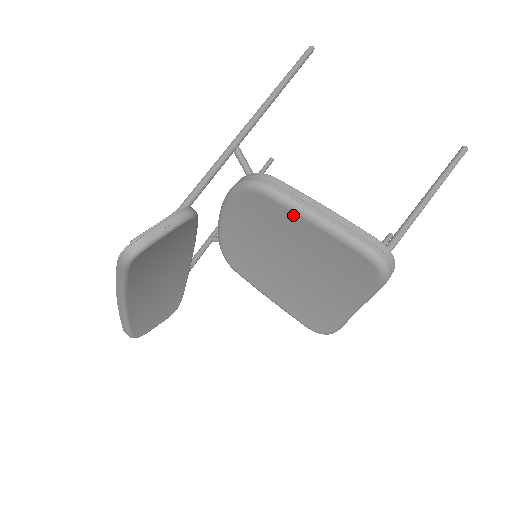
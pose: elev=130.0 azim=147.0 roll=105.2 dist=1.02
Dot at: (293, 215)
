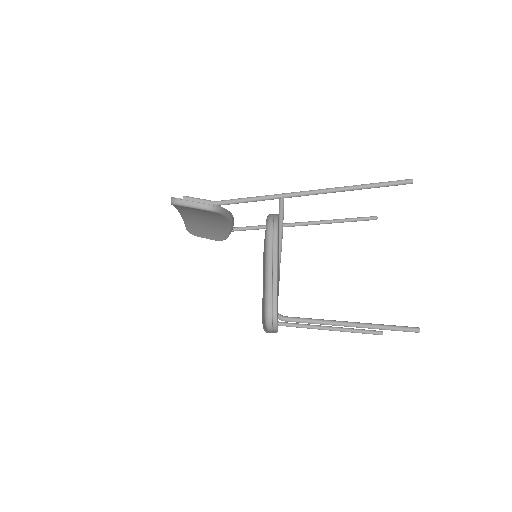
Dot at: (265, 256)
